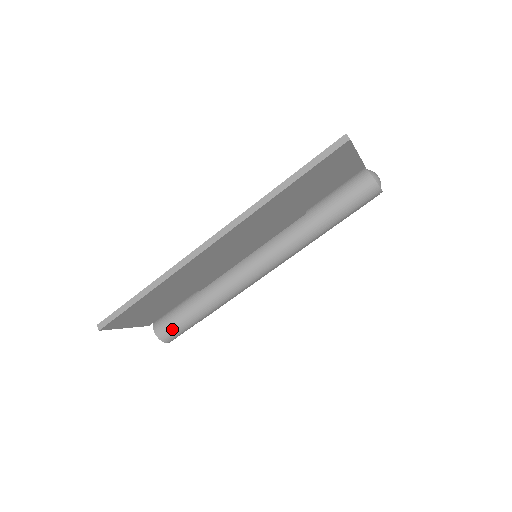
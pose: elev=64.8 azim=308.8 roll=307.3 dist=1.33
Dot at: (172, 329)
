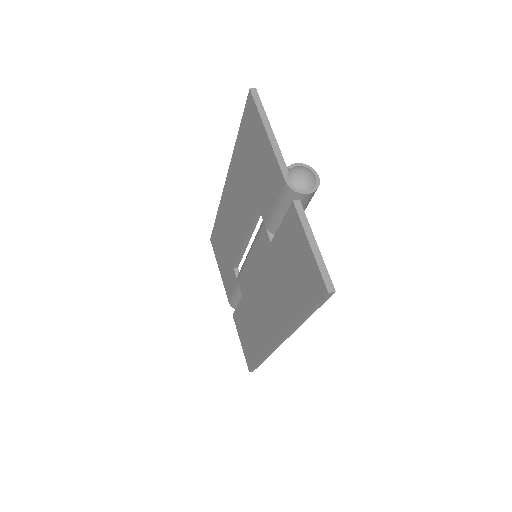
Dot at: occluded
